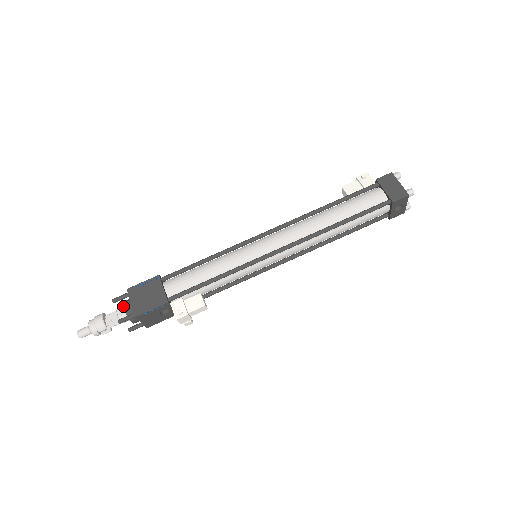
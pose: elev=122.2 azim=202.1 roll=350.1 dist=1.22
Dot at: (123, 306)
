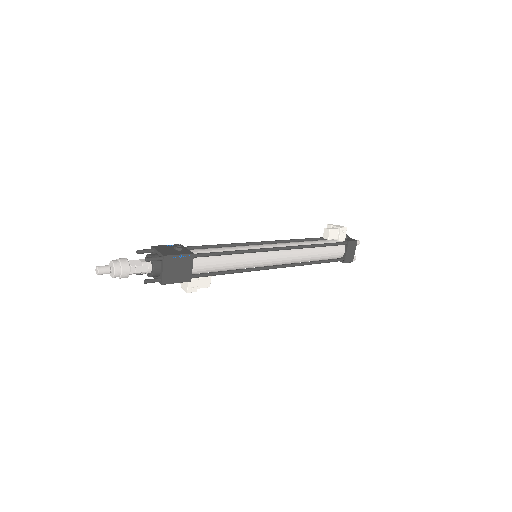
Dot at: (149, 263)
